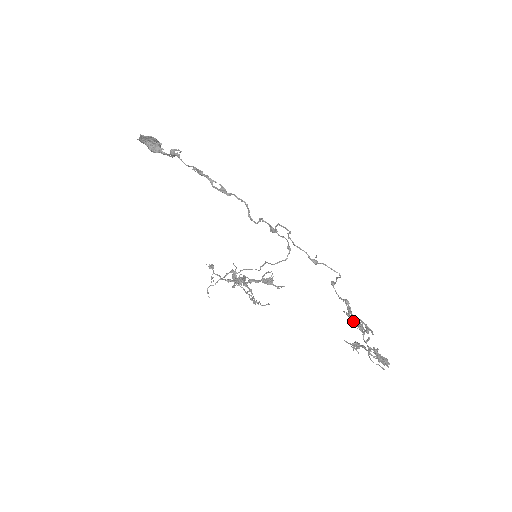
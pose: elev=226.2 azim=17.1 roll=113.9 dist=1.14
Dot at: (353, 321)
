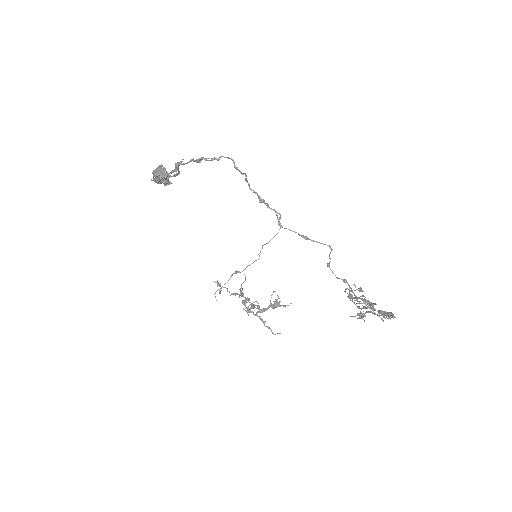
Dot at: (355, 297)
